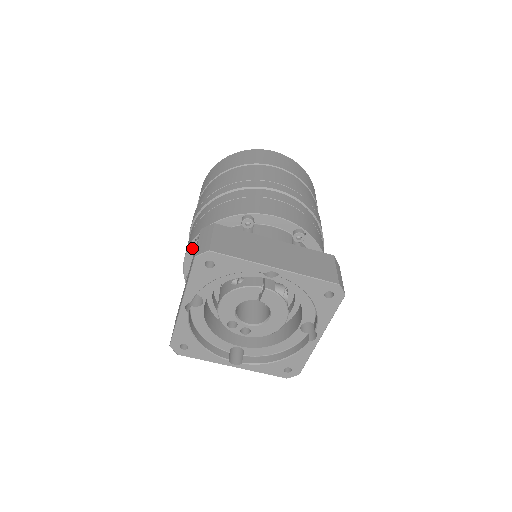
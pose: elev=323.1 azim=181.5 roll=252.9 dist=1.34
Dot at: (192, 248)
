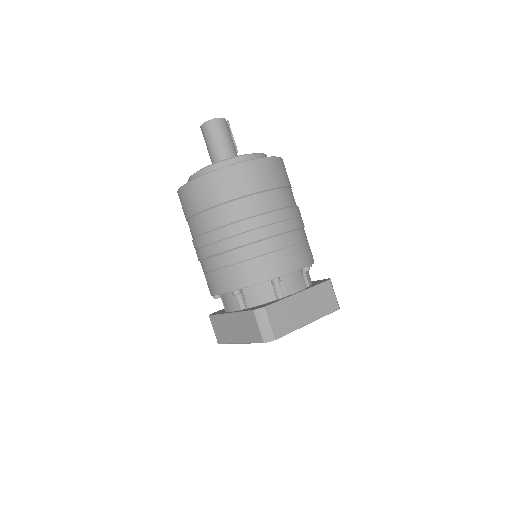
Dot at: occluded
